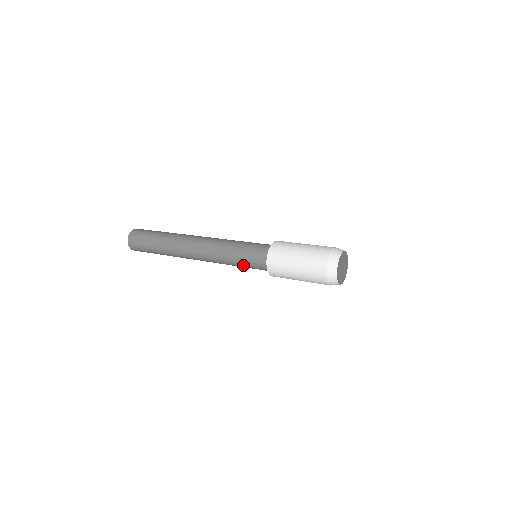
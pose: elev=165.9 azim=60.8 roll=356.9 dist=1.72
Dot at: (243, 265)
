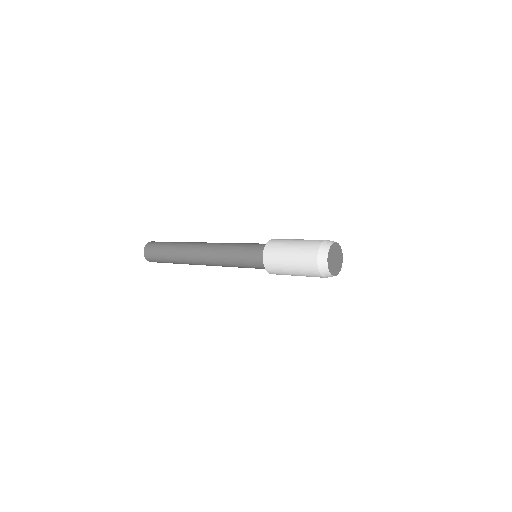
Dot at: (246, 267)
